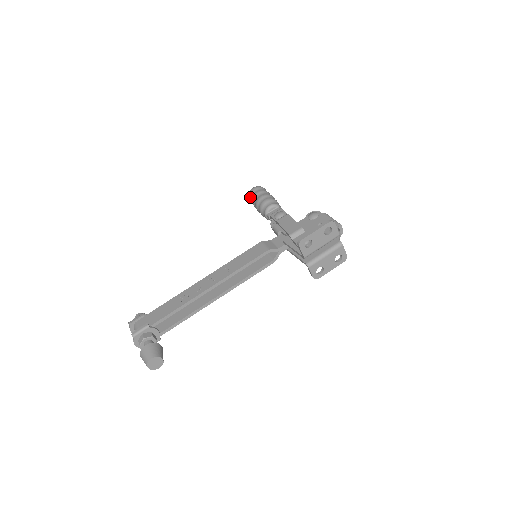
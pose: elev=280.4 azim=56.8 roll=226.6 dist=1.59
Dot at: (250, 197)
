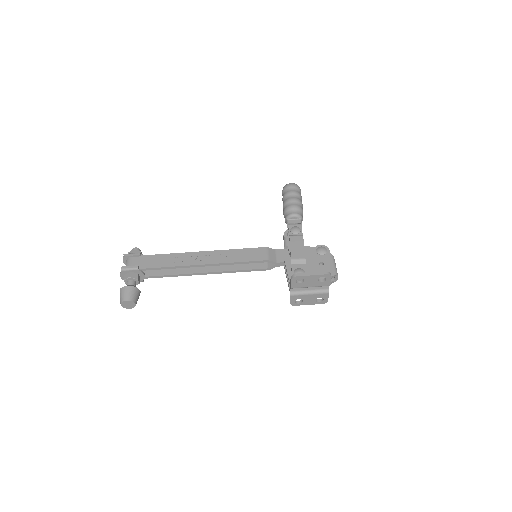
Dot at: (284, 191)
